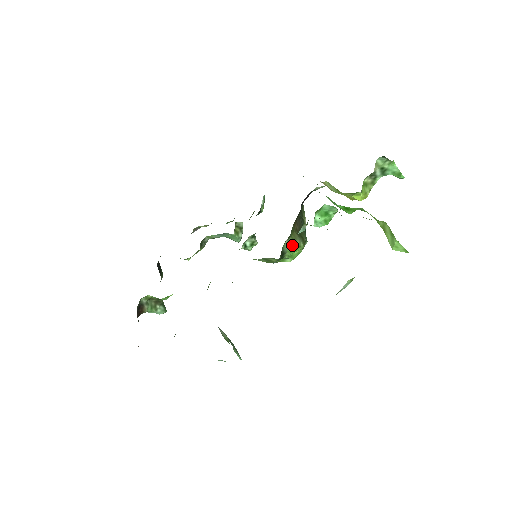
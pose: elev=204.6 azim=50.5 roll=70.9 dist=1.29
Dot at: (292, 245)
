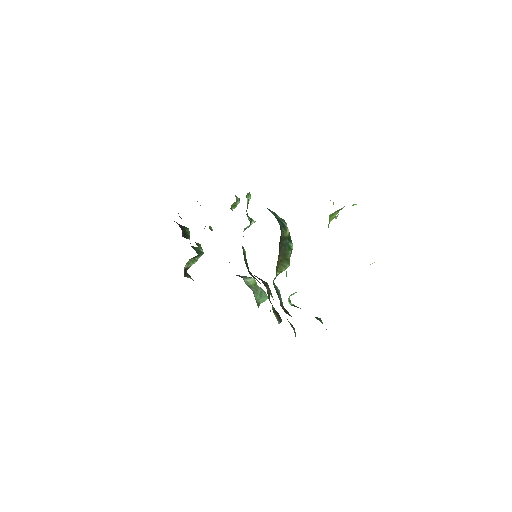
Dot at: occluded
